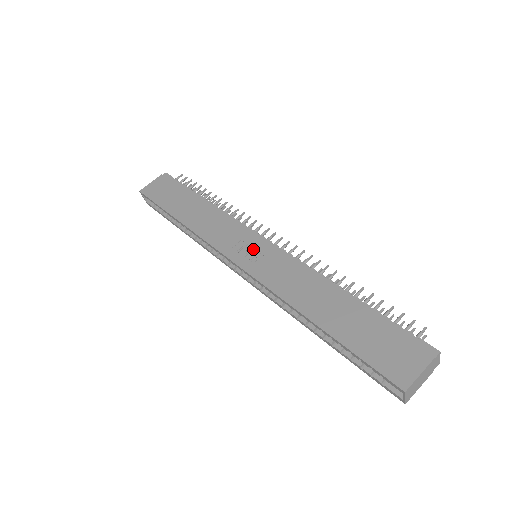
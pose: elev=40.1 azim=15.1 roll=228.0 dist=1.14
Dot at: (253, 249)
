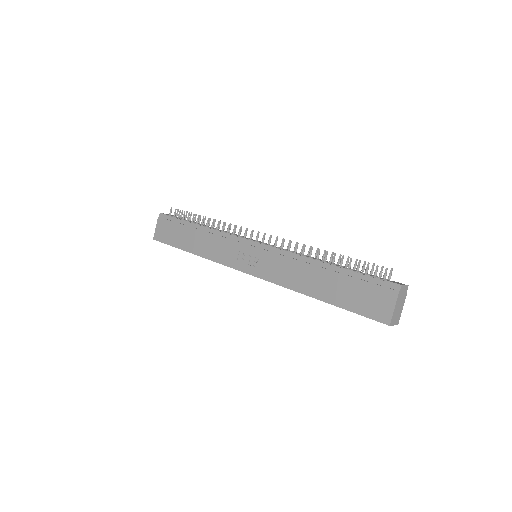
Dot at: (250, 255)
